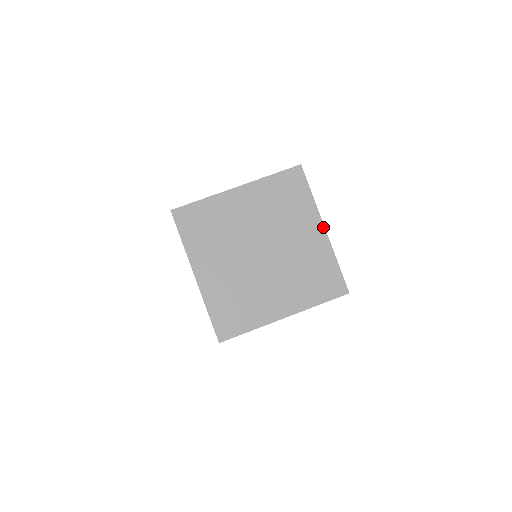
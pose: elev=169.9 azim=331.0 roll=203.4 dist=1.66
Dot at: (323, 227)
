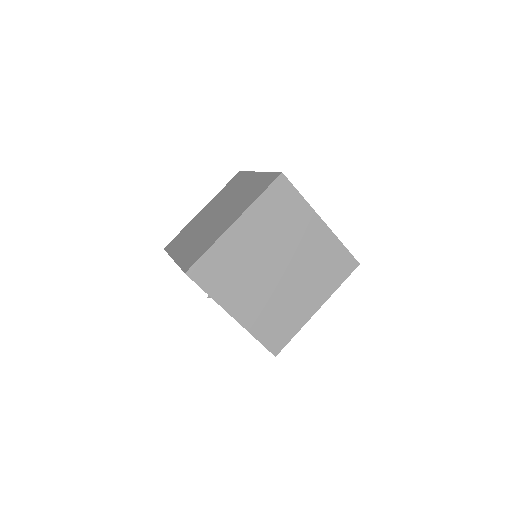
Dot at: (321, 220)
